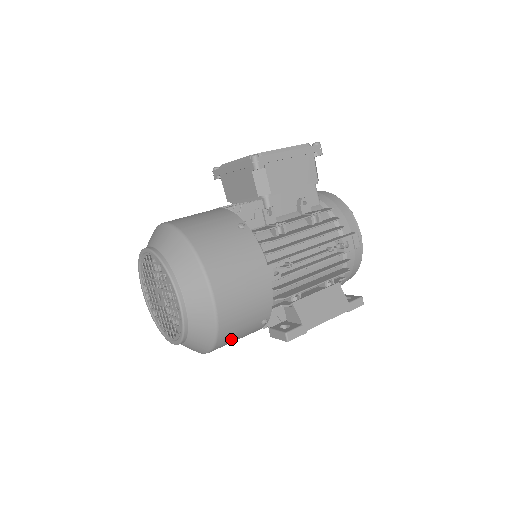
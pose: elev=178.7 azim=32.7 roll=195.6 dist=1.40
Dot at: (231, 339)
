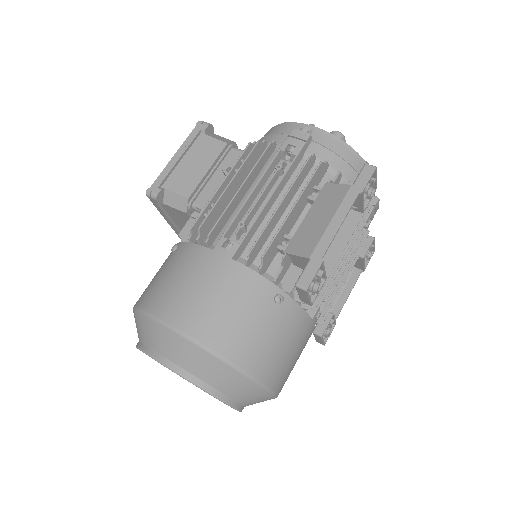
Dot at: (261, 349)
